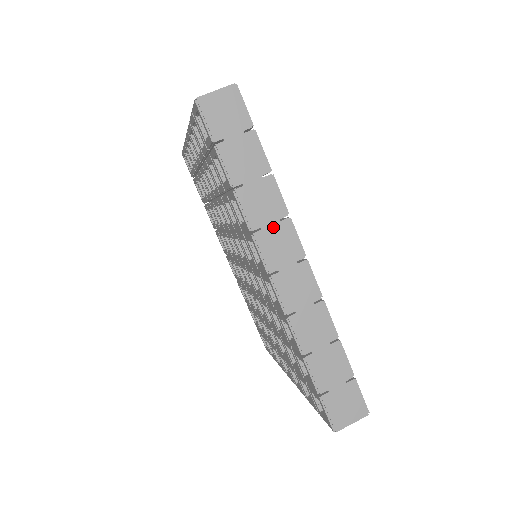
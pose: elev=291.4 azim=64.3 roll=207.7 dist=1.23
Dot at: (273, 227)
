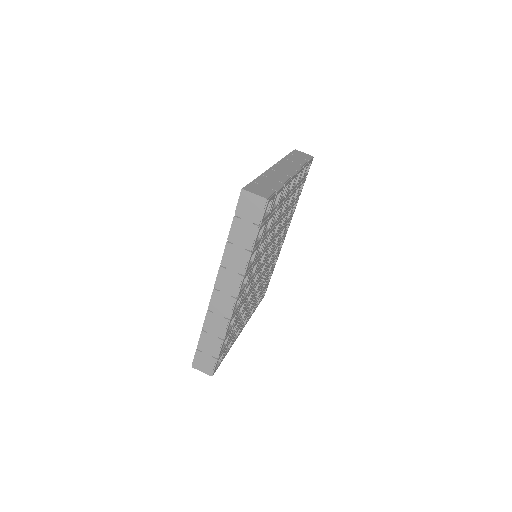
Dot at: (232, 273)
